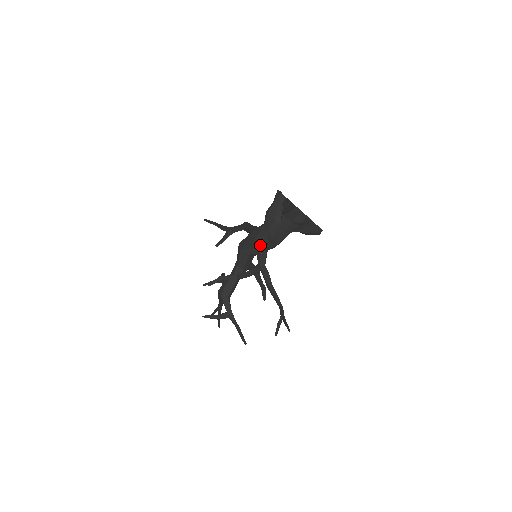
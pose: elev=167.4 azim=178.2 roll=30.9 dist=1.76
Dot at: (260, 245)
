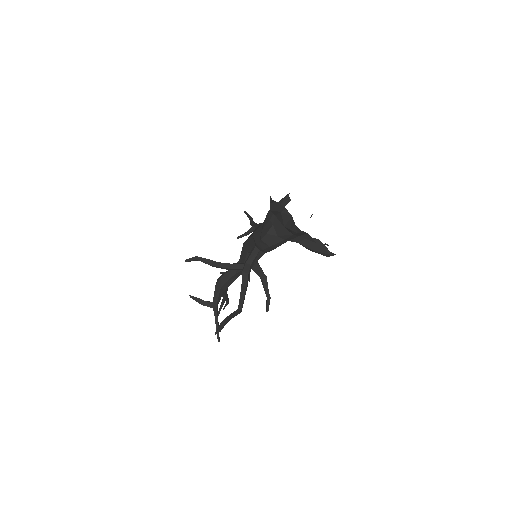
Dot at: (255, 243)
